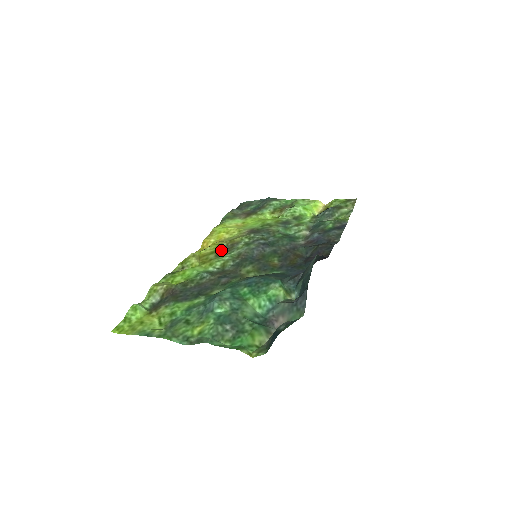
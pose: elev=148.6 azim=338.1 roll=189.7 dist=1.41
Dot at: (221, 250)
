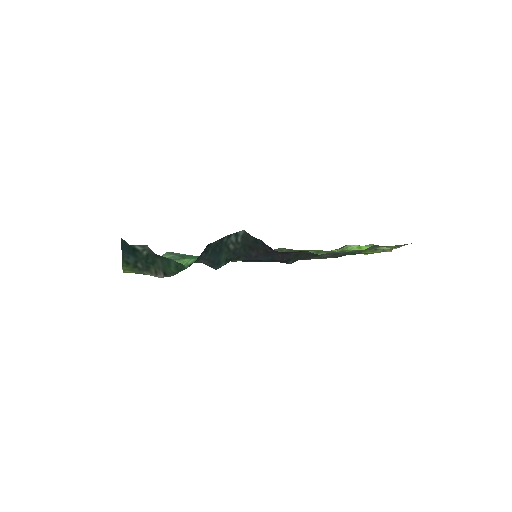
Dot at: occluded
